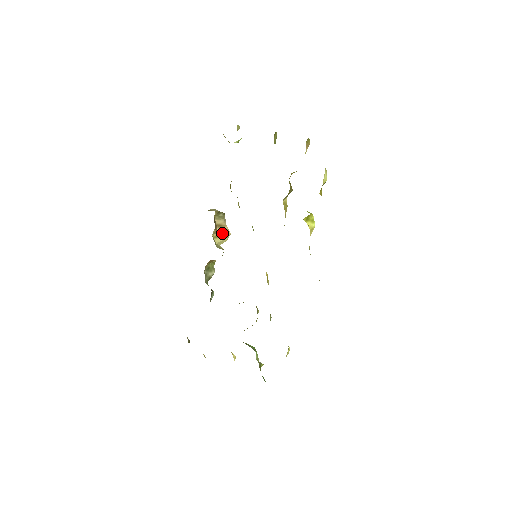
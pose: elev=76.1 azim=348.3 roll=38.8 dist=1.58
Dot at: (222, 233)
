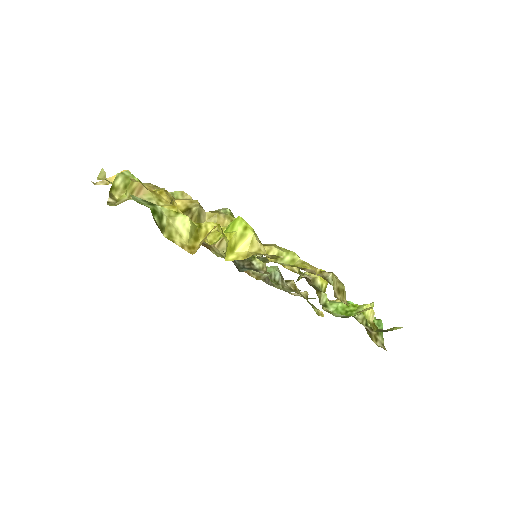
Dot at: occluded
